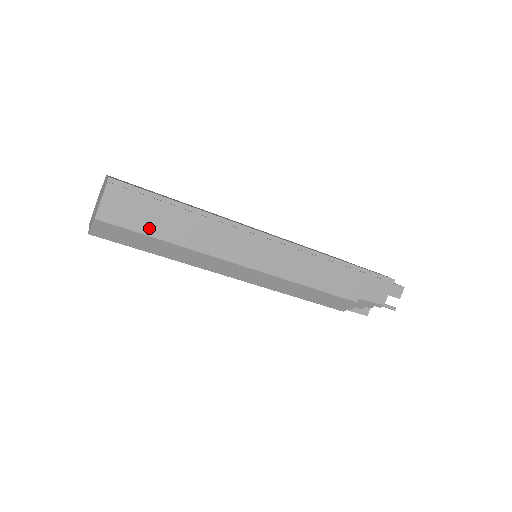
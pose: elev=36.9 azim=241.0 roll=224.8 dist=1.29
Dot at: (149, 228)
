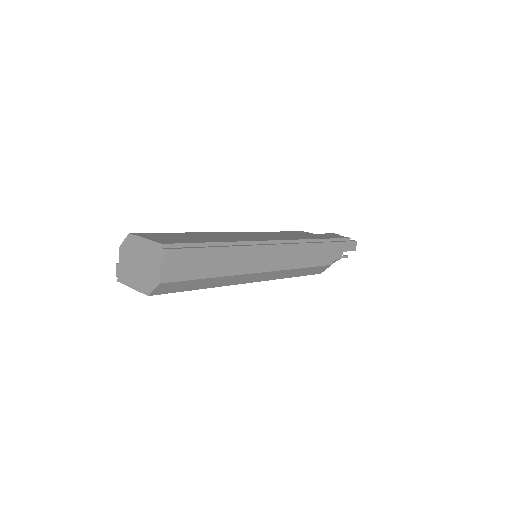
Dot at: (198, 273)
